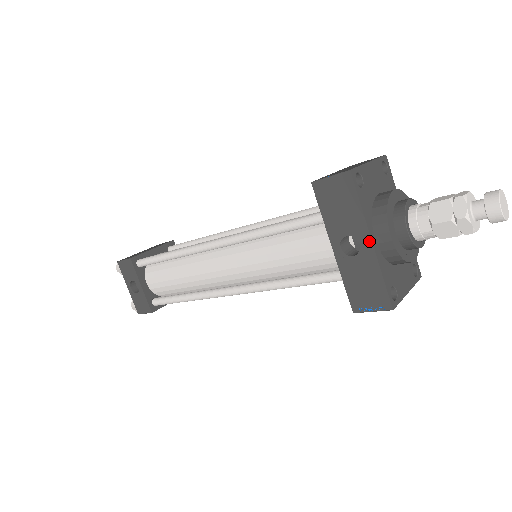
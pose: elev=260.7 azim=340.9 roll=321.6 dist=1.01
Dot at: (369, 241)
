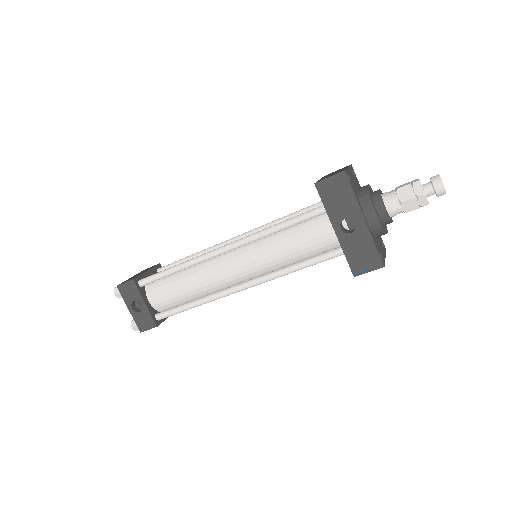
Dot at: (363, 219)
